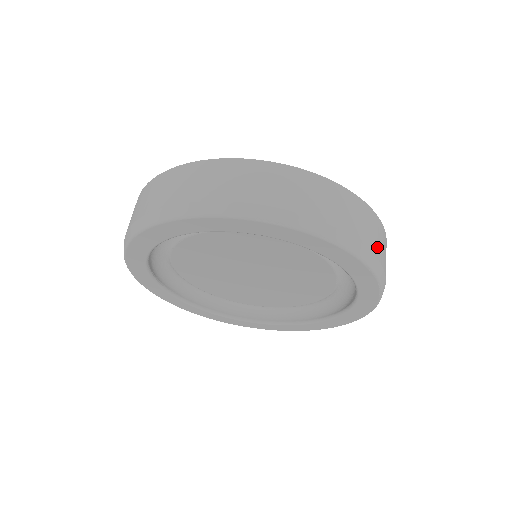
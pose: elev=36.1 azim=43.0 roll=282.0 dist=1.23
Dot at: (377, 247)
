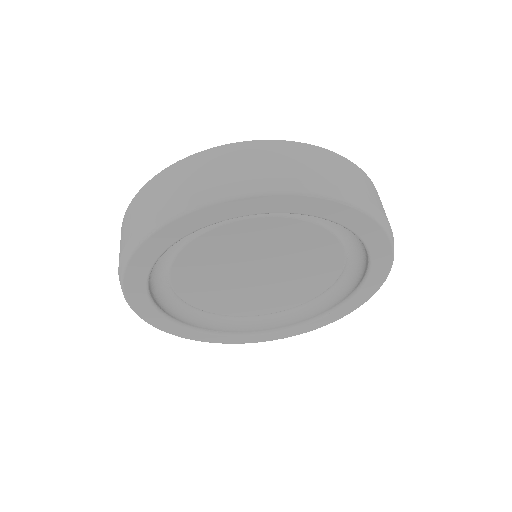
Dot at: (271, 168)
